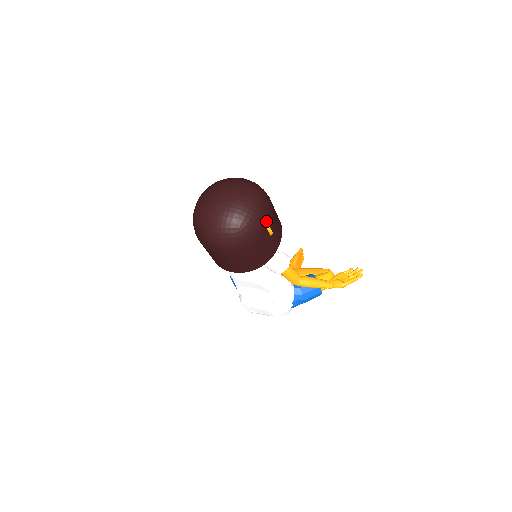
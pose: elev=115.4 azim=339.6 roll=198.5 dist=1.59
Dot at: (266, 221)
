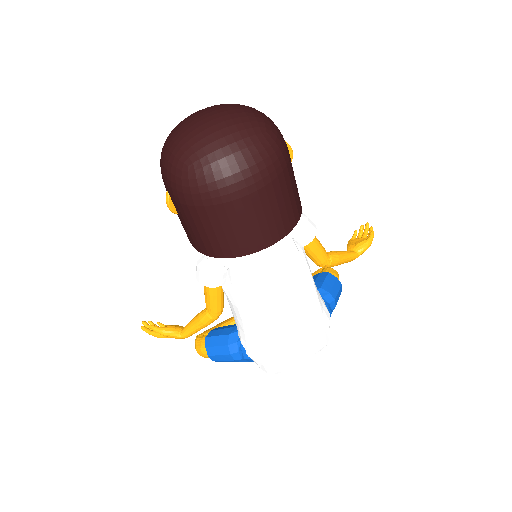
Dot at: occluded
